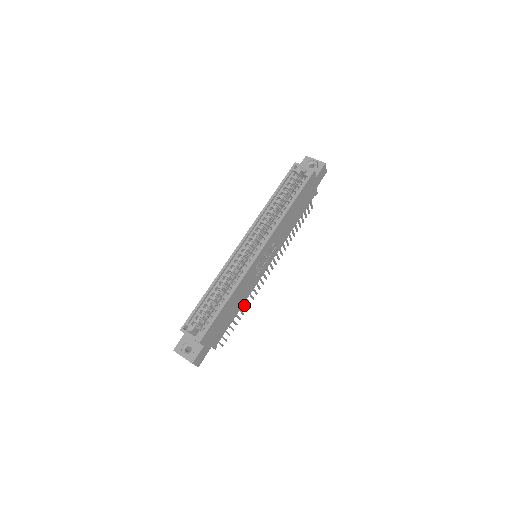
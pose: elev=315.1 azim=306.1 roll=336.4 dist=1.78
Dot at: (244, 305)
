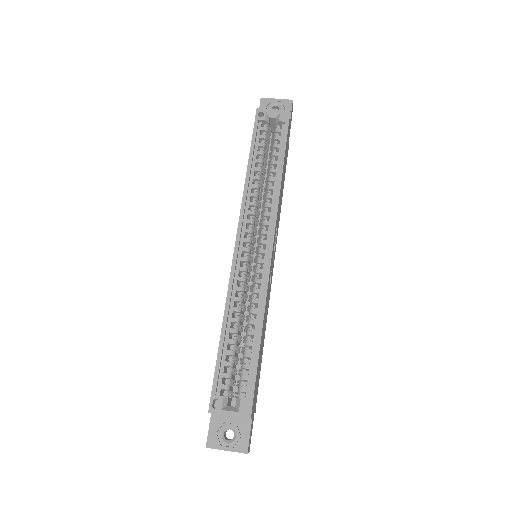
Dot at: occluded
